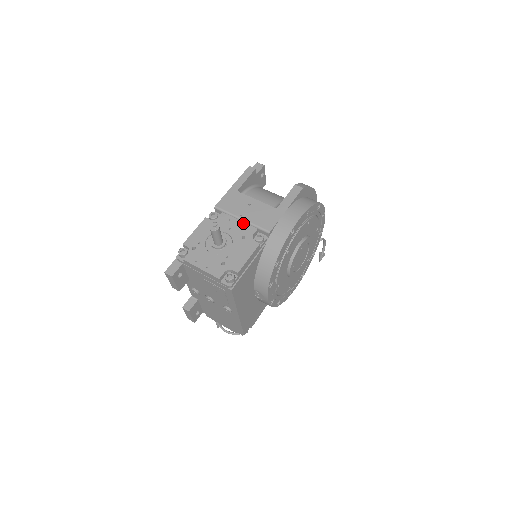
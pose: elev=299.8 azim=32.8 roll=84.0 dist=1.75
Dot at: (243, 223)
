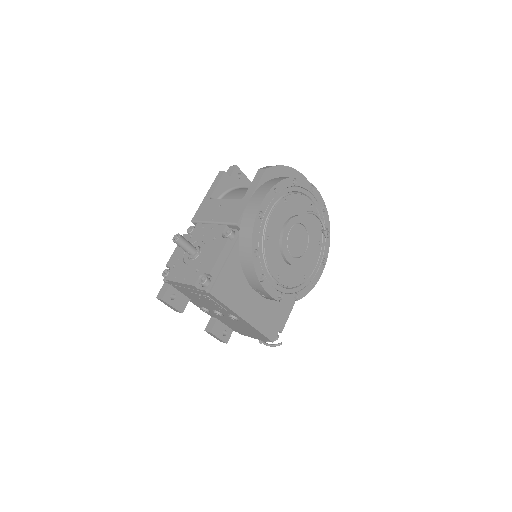
Dot at: (214, 225)
